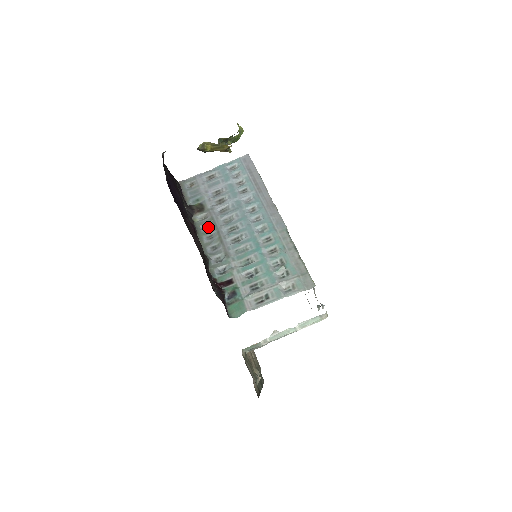
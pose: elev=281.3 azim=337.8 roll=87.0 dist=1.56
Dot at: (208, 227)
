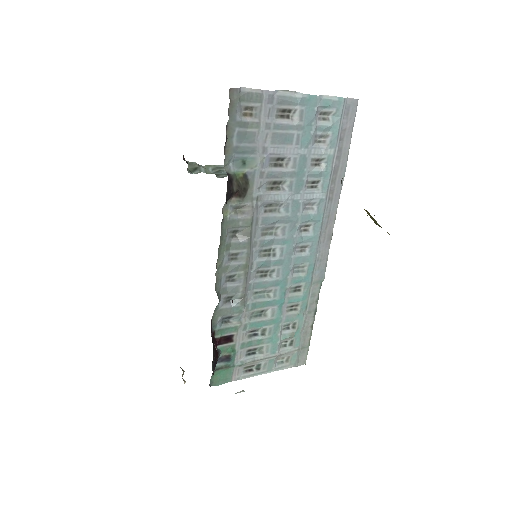
Dot at: (237, 232)
